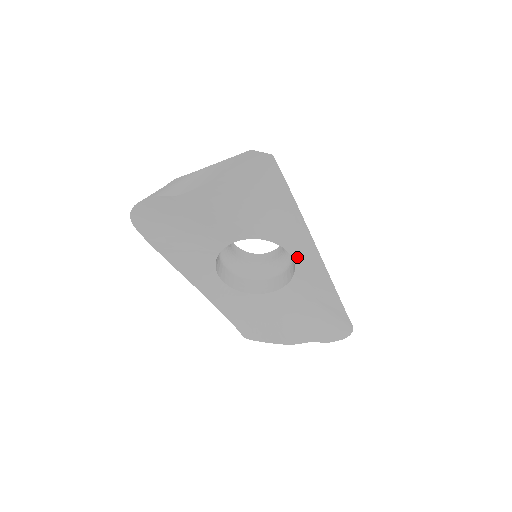
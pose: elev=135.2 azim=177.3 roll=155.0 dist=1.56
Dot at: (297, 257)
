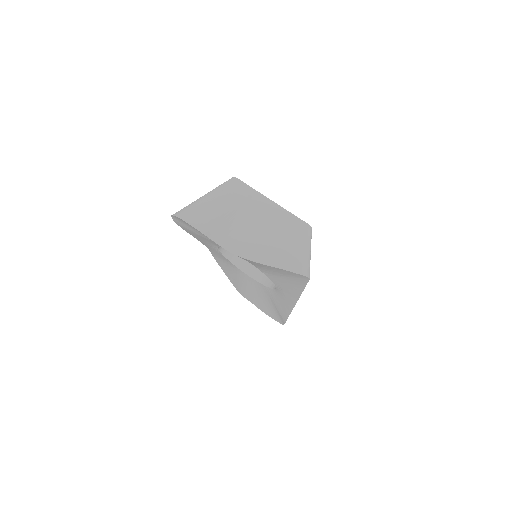
Dot at: (280, 291)
